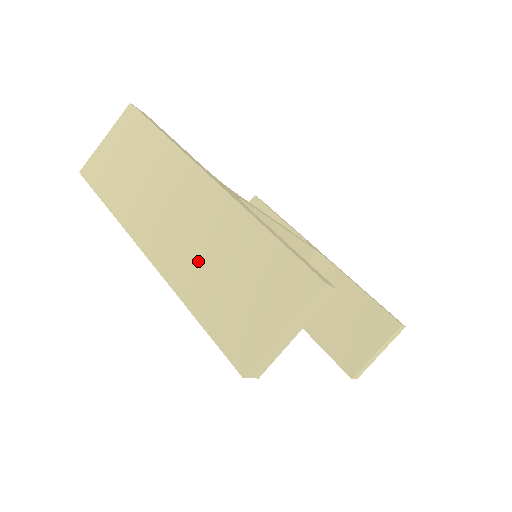
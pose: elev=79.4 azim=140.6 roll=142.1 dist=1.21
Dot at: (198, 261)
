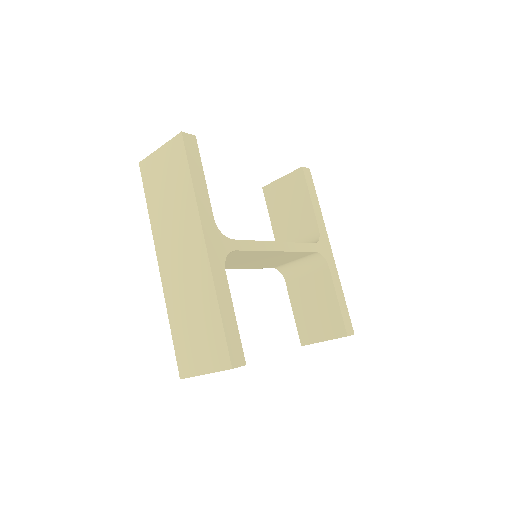
Dot at: (182, 296)
